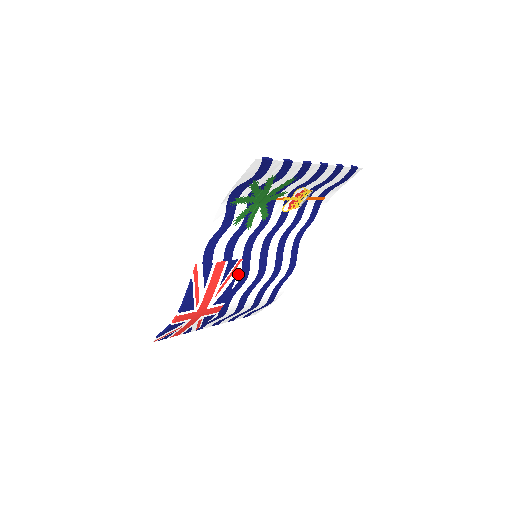
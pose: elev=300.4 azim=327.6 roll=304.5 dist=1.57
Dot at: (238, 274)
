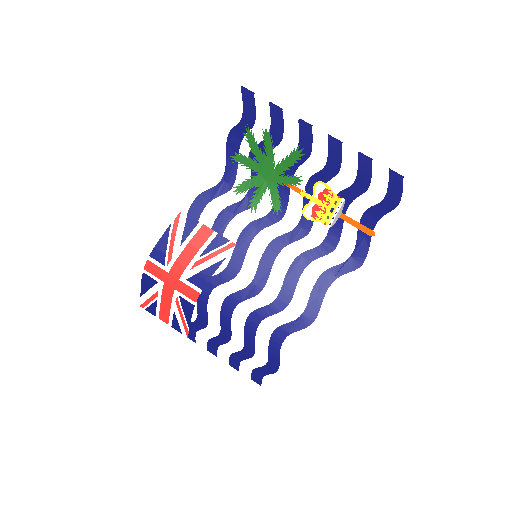
Dot at: (225, 261)
